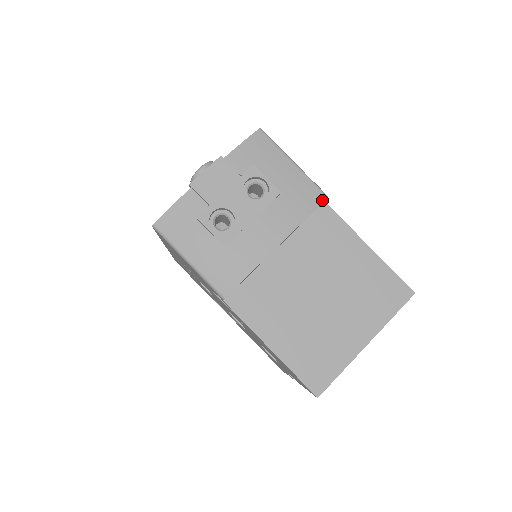
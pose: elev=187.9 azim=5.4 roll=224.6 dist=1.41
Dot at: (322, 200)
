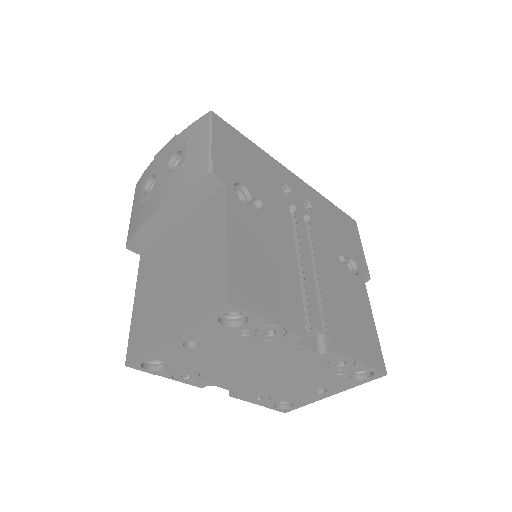
Dot at: (203, 175)
